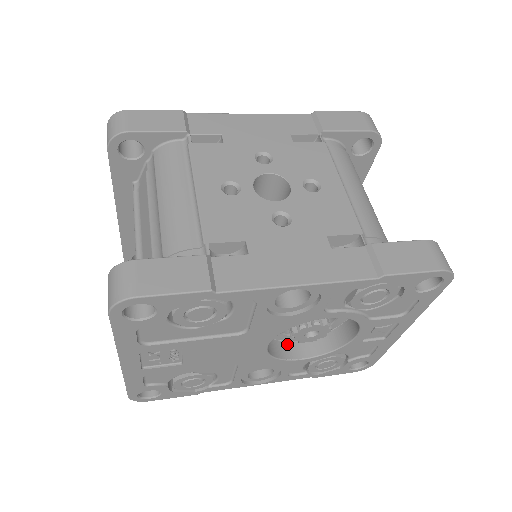
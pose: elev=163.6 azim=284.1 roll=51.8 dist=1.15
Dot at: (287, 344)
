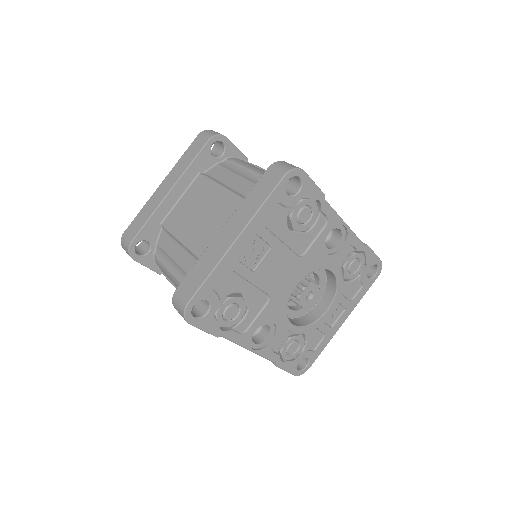
Dot at: occluded
